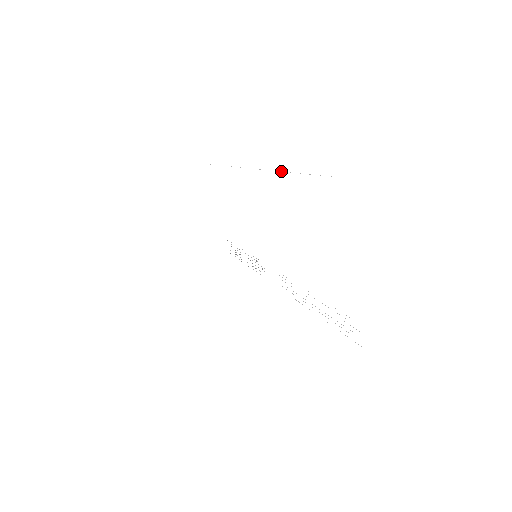
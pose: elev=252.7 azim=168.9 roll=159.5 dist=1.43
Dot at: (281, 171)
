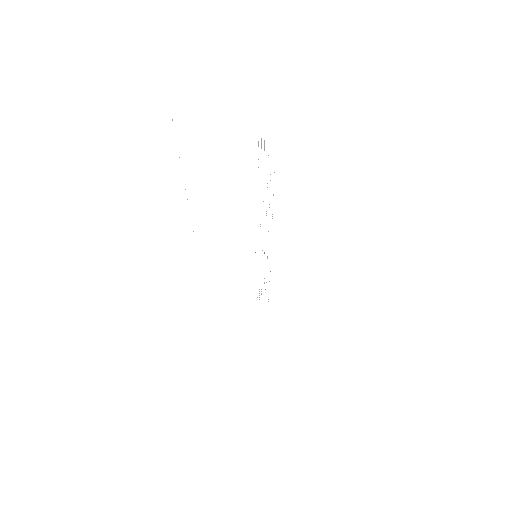
Dot at: occluded
